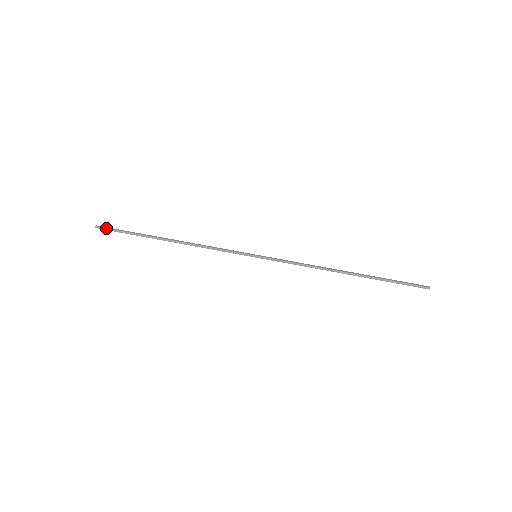
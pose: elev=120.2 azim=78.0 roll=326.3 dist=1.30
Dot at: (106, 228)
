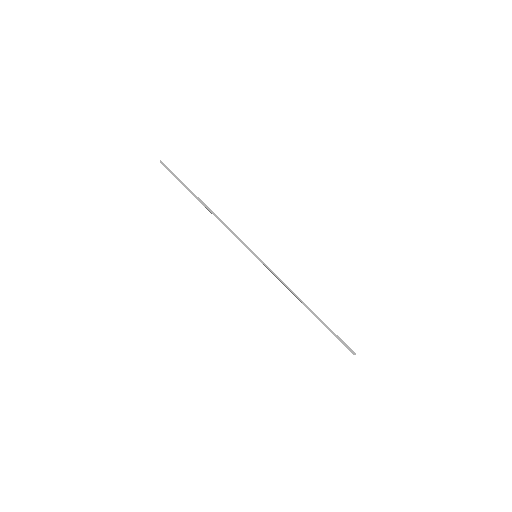
Dot at: (166, 168)
